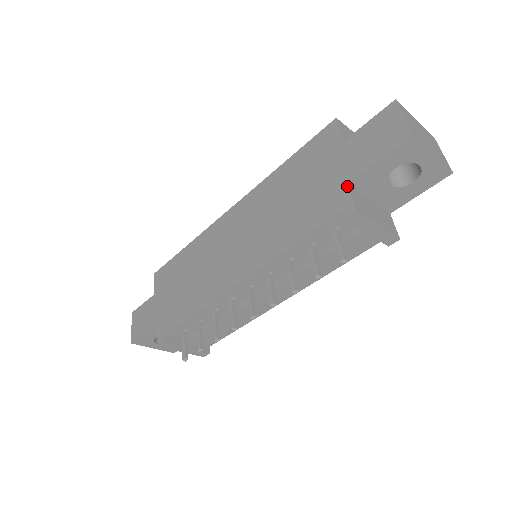
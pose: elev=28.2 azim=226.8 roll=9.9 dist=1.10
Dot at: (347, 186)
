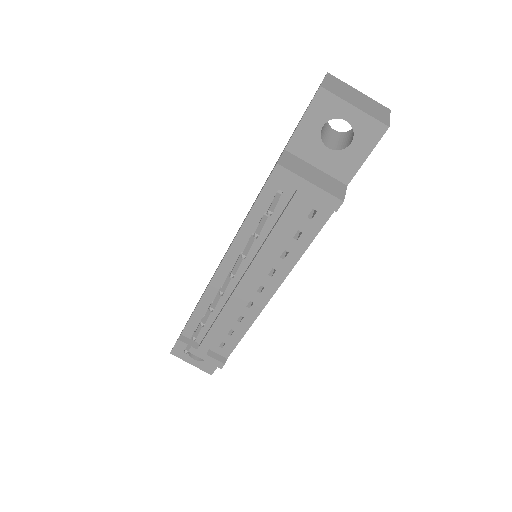
Dot at: (283, 151)
